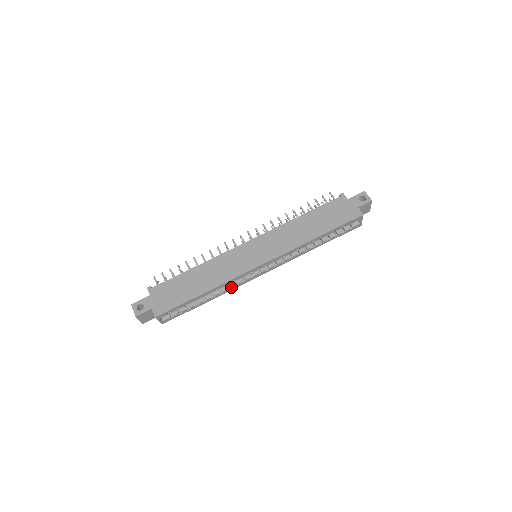
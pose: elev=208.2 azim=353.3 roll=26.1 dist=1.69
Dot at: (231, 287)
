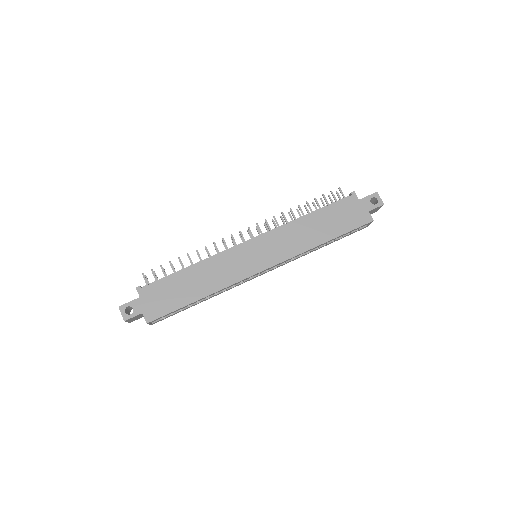
Dot at: (228, 289)
